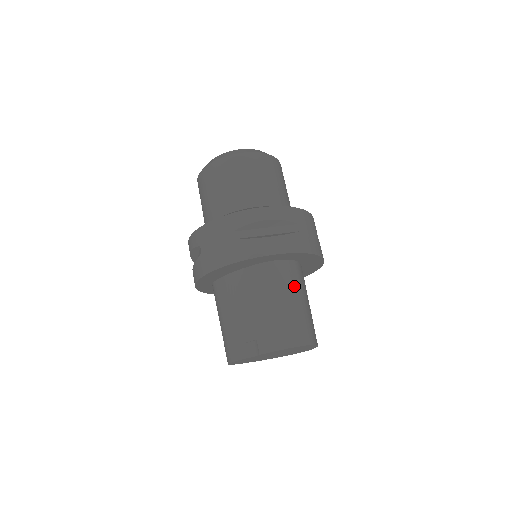
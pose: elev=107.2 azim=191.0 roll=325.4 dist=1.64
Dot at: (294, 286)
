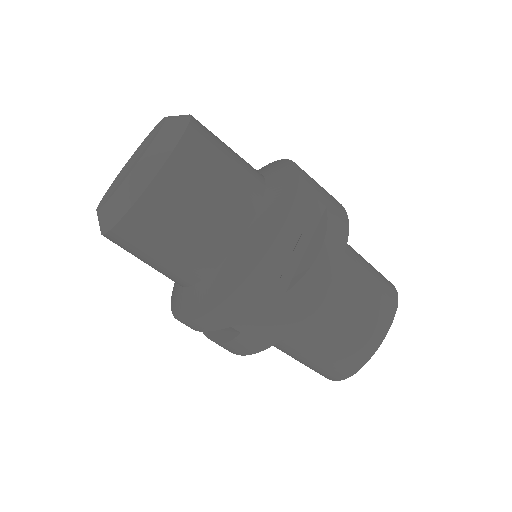
Dot at: (293, 346)
